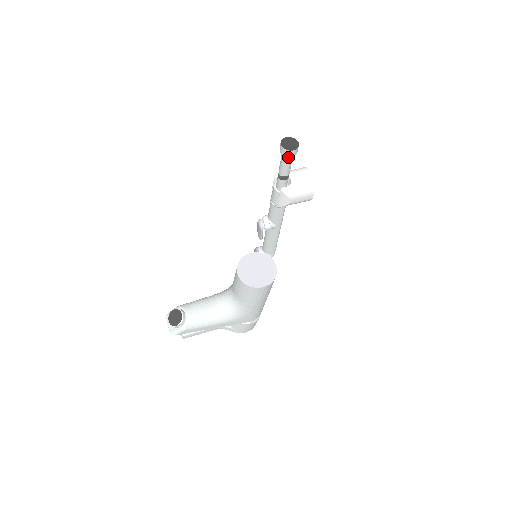
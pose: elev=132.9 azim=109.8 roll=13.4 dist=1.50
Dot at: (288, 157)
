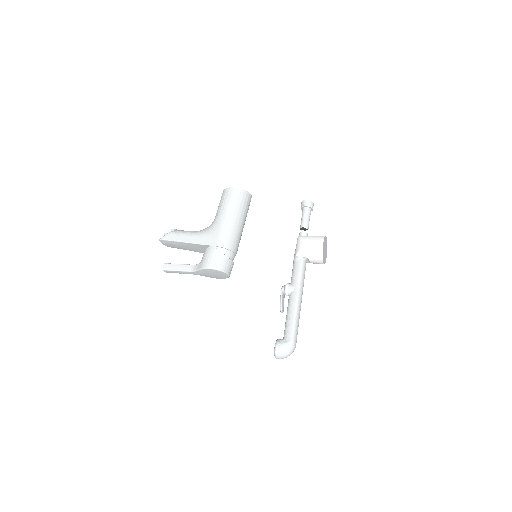
Dot at: (304, 209)
